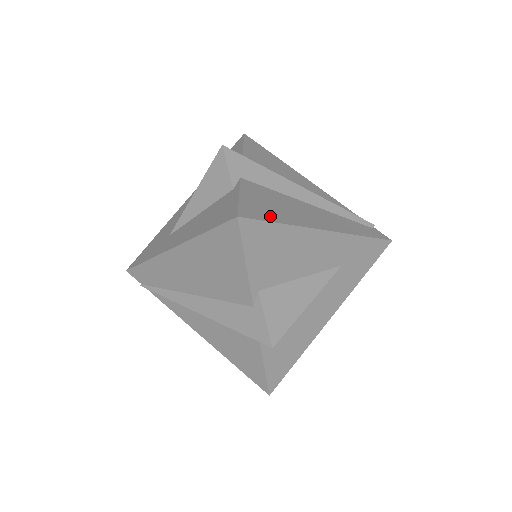
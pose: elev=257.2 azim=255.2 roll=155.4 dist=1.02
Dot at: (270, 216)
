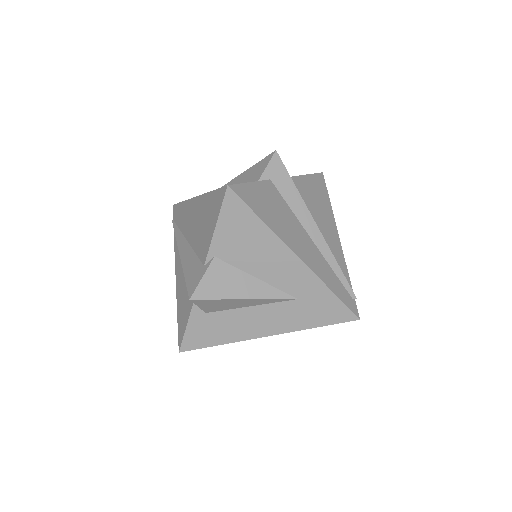
Dot at: (258, 209)
